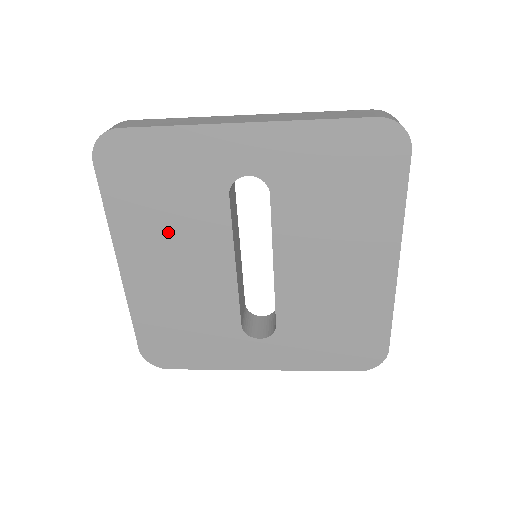
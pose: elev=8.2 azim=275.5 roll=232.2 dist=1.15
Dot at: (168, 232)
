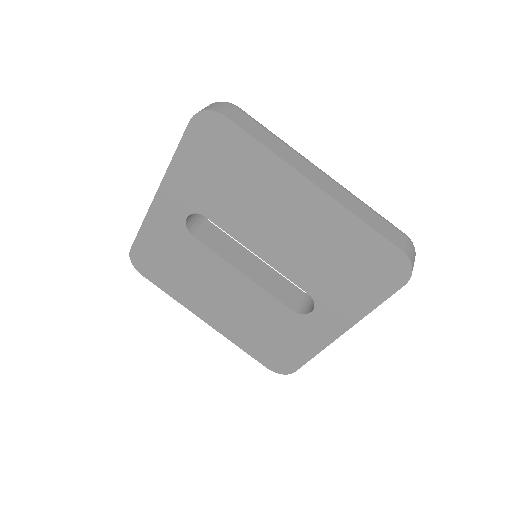
Dot at: (198, 283)
